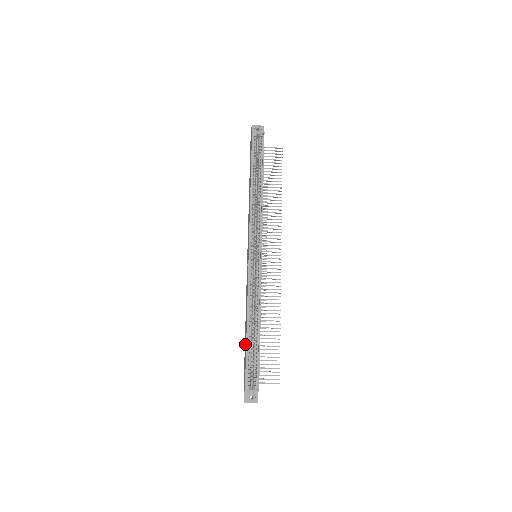
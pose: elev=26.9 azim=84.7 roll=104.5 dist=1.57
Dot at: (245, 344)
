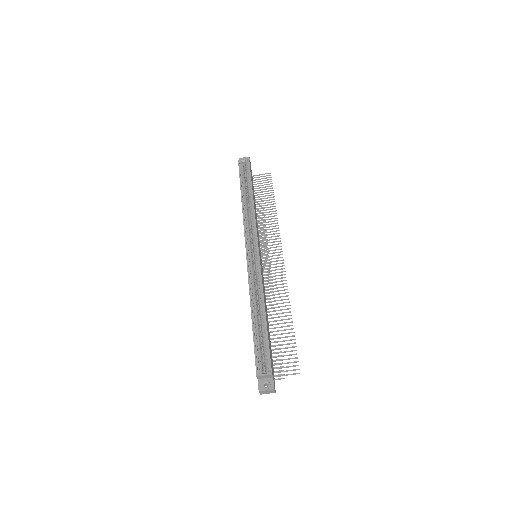
Dot at: occluded
